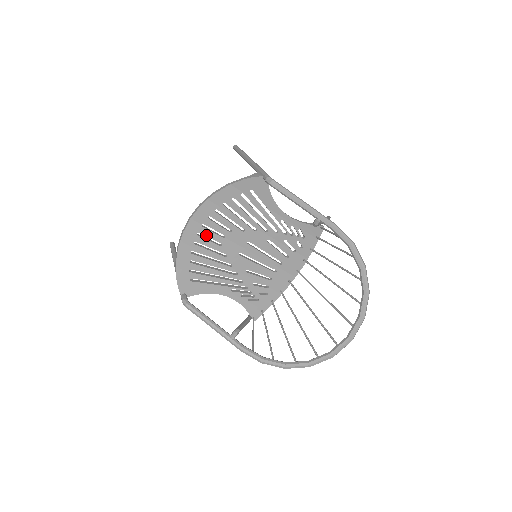
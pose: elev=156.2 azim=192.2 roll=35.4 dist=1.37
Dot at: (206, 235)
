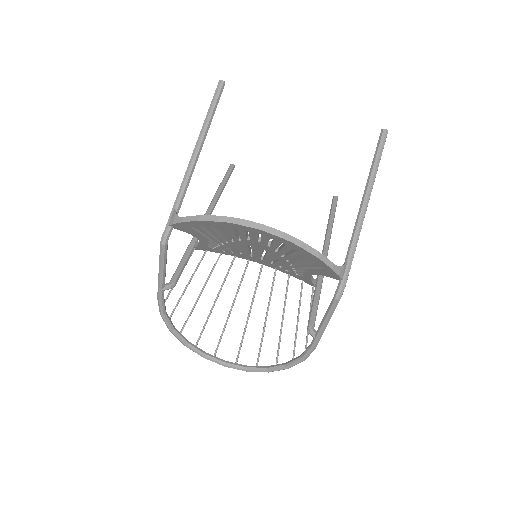
Dot at: (251, 234)
